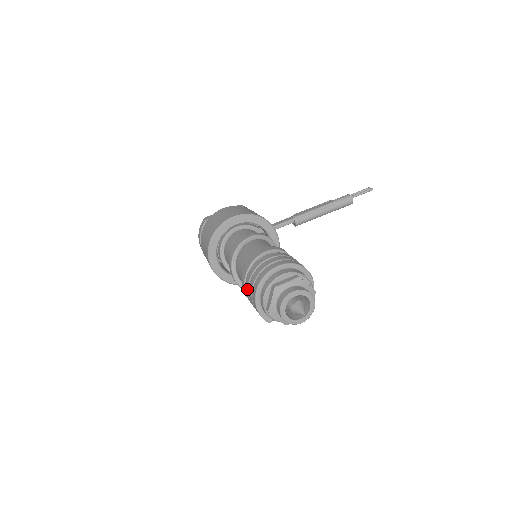
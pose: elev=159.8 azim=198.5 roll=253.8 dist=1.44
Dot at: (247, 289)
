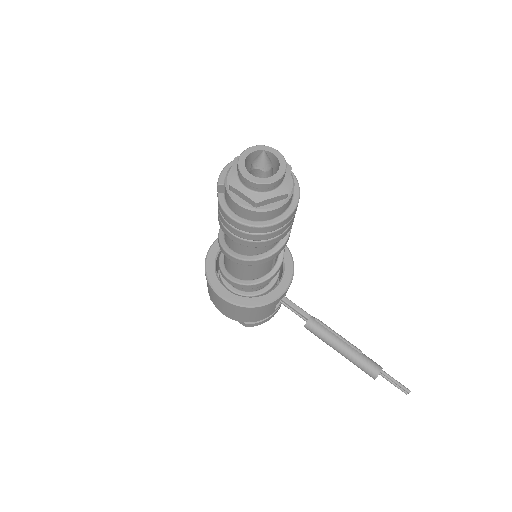
Dot at: occluded
